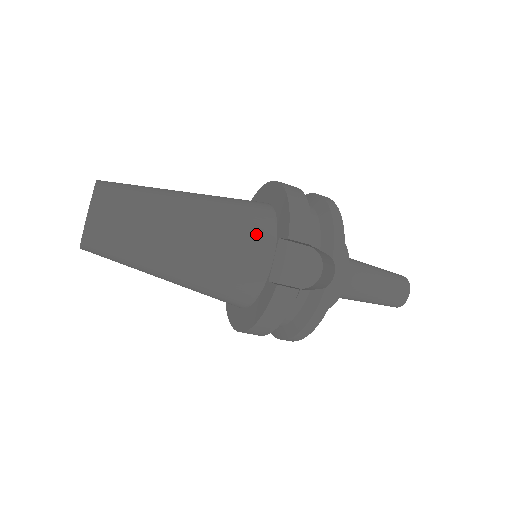
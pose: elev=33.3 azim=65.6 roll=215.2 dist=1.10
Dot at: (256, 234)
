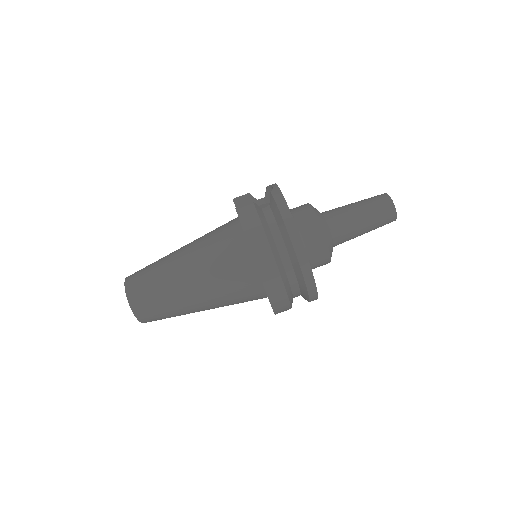
Dot at: occluded
